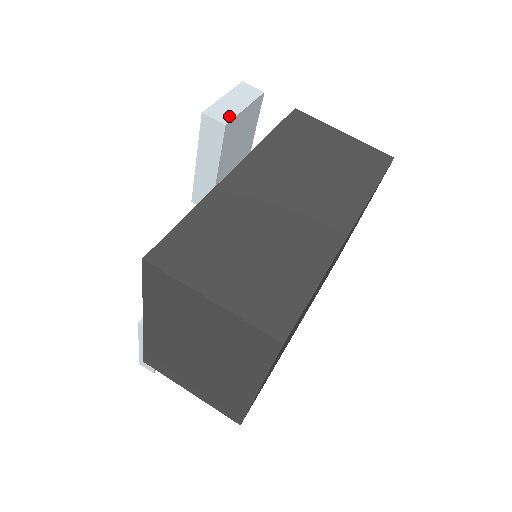
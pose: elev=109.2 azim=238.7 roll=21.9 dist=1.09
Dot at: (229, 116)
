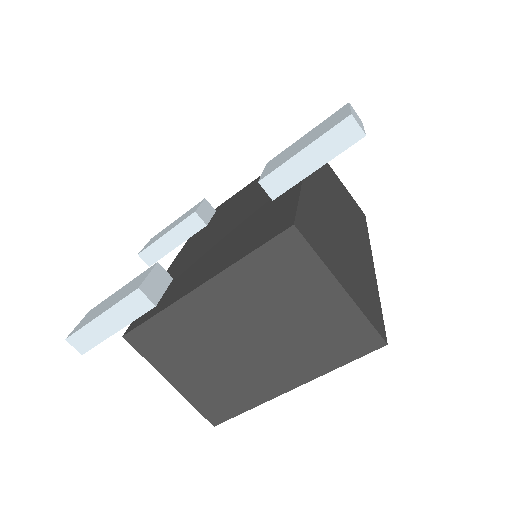
Dot at: (363, 129)
